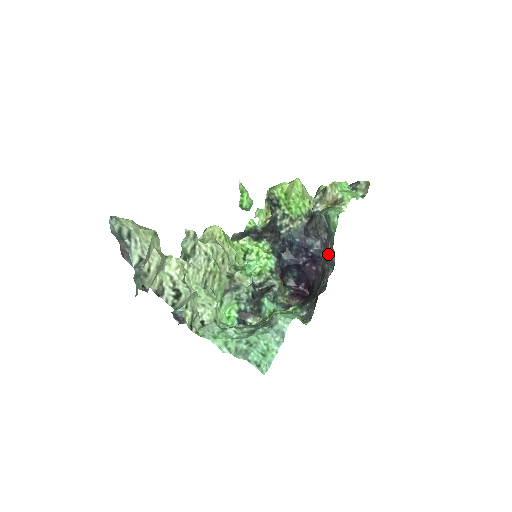
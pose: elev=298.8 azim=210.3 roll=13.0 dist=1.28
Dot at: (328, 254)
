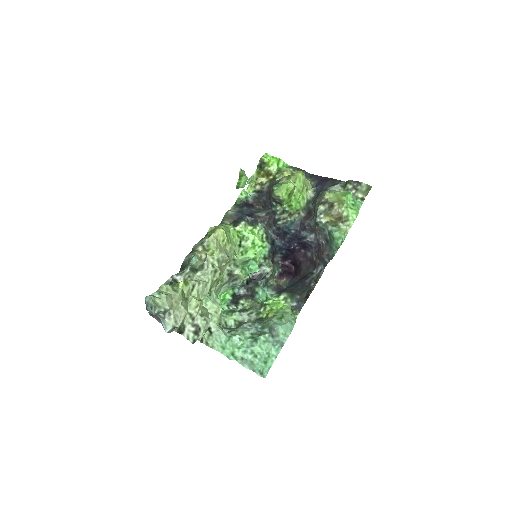
Dot at: (323, 257)
